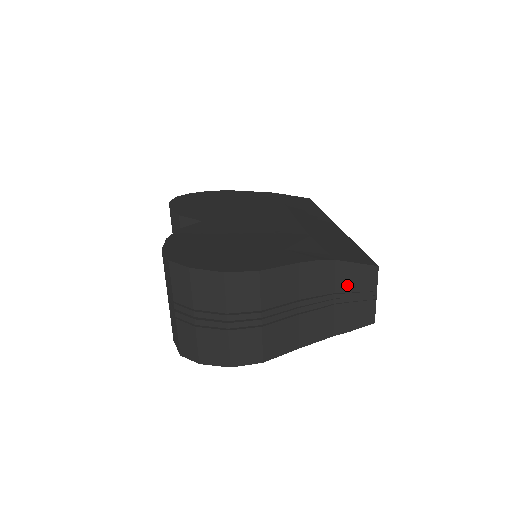
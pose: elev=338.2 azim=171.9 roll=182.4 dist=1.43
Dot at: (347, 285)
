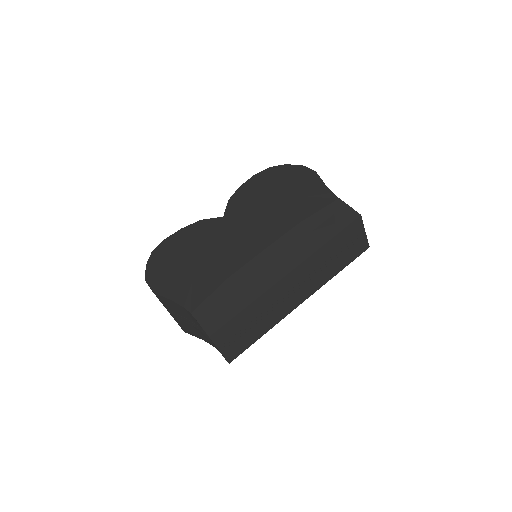
Dot at: occluded
